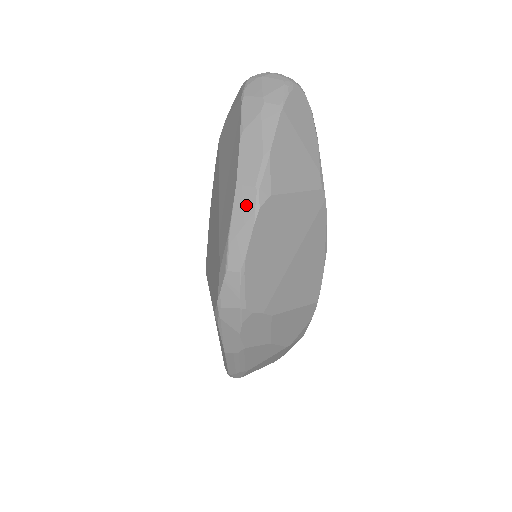
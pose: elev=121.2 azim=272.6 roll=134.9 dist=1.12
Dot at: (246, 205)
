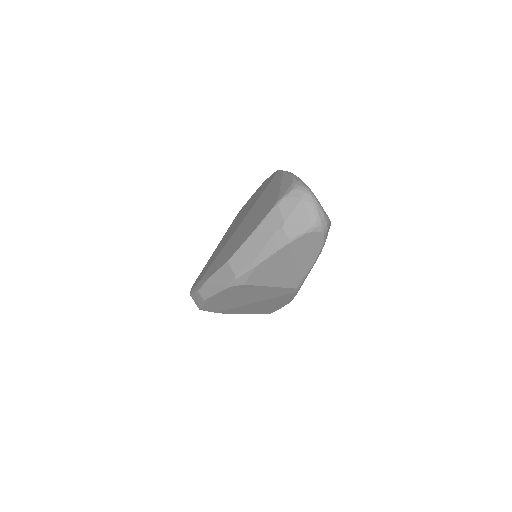
Dot at: (225, 277)
